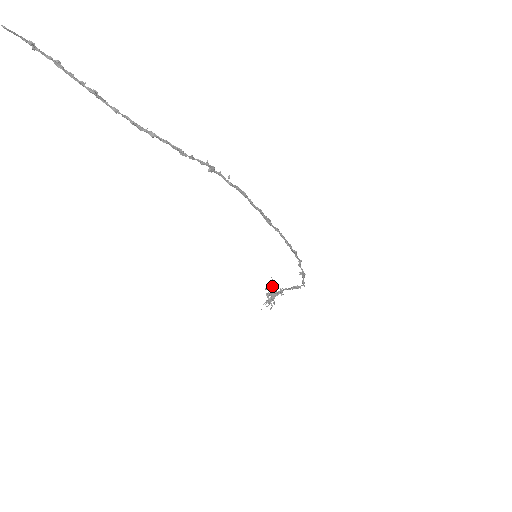
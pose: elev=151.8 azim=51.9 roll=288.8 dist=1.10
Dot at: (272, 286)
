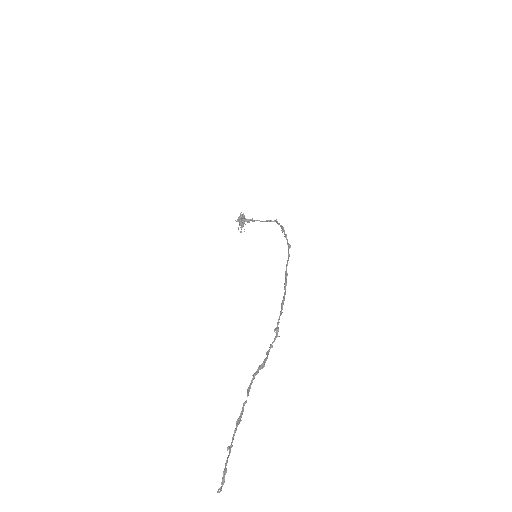
Dot at: (243, 221)
